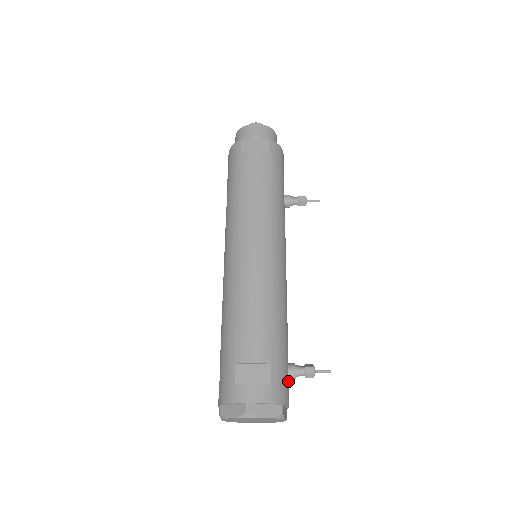
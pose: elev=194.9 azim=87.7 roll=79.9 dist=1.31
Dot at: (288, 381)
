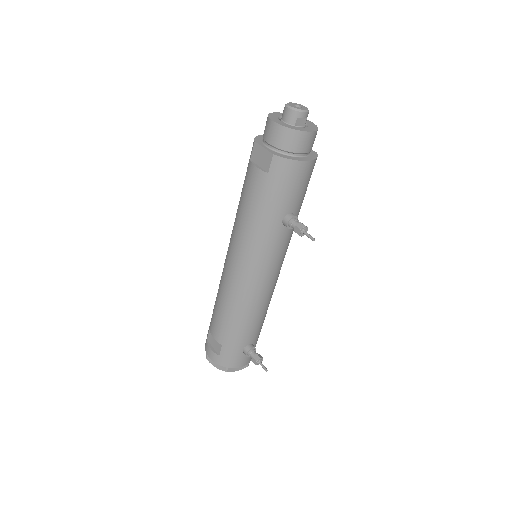
Dot at: (242, 355)
